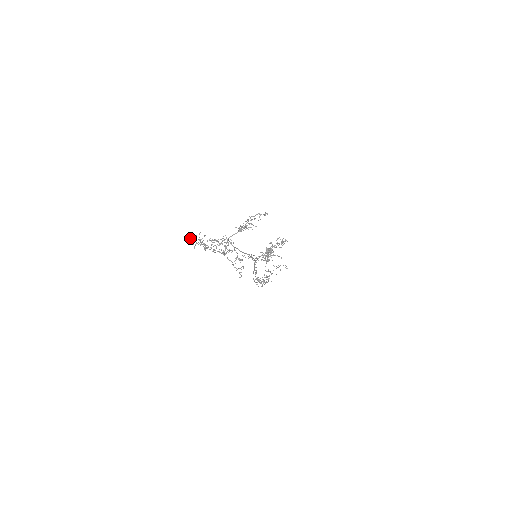
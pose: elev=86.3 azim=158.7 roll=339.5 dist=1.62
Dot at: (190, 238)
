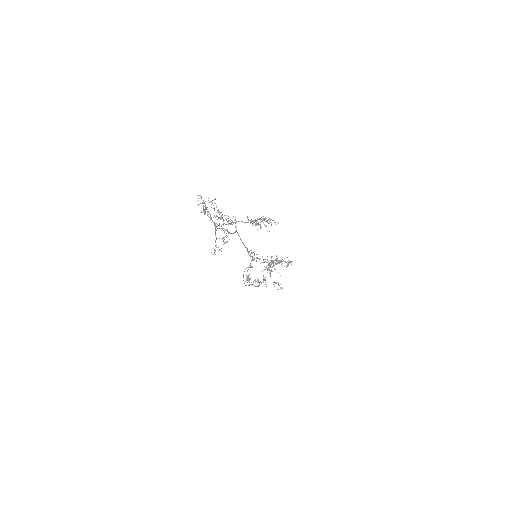
Dot at: occluded
